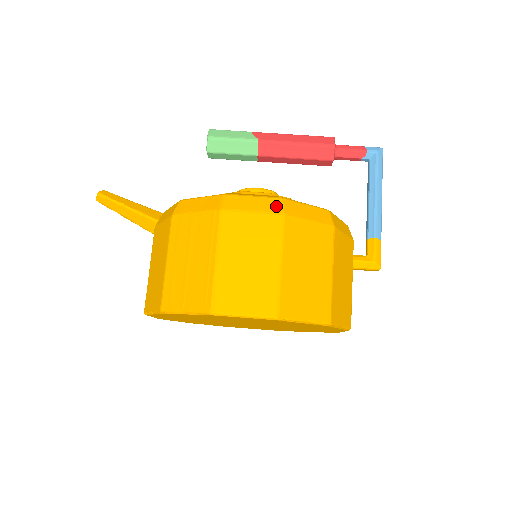
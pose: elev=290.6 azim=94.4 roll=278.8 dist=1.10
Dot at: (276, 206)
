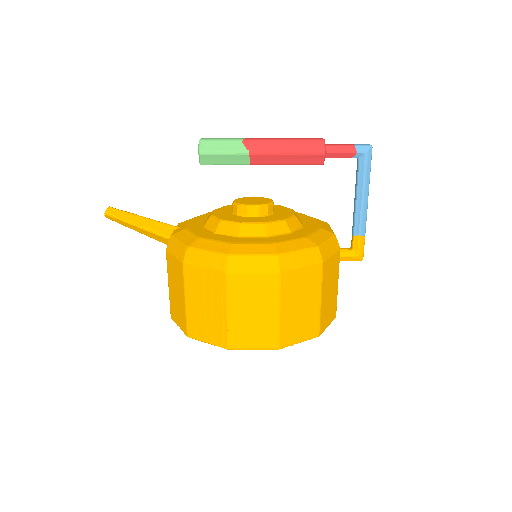
Dot at: (273, 265)
